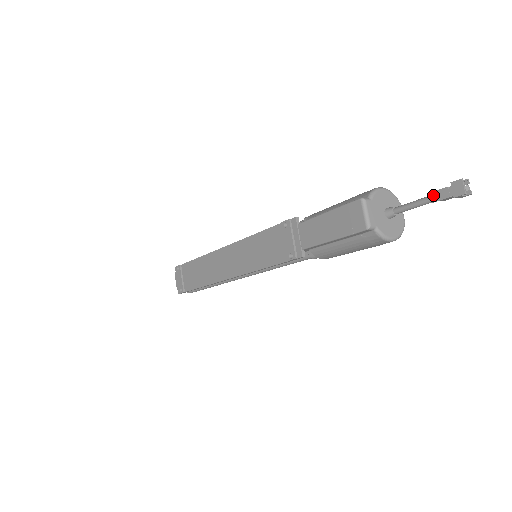
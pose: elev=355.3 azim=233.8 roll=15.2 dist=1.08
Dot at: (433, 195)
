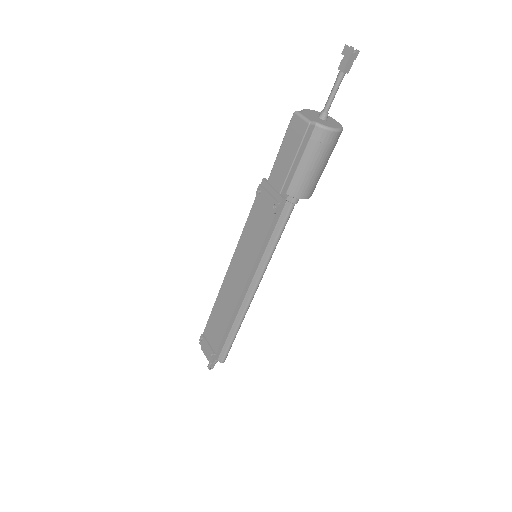
Dot at: (338, 74)
